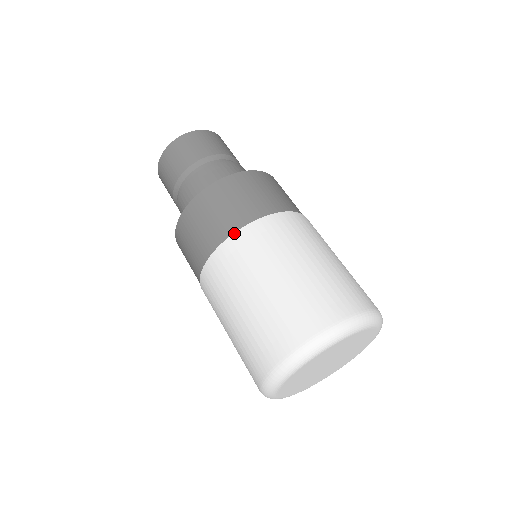
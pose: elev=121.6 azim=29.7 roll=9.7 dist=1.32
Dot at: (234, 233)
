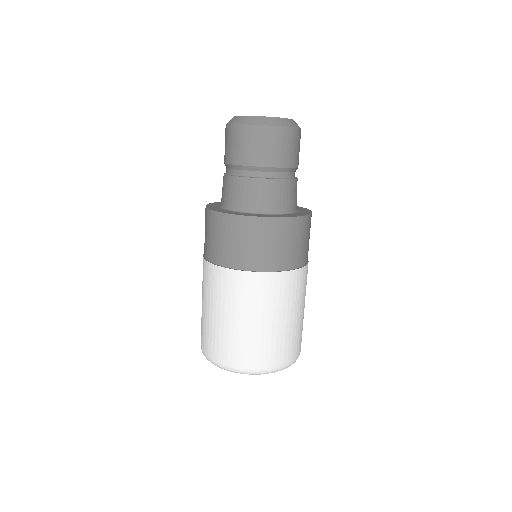
Dot at: (286, 271)
